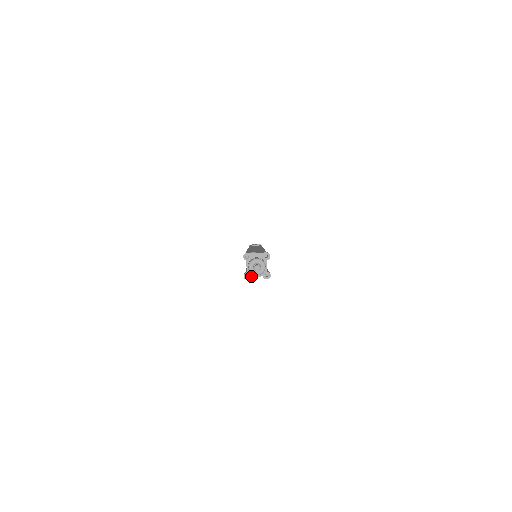
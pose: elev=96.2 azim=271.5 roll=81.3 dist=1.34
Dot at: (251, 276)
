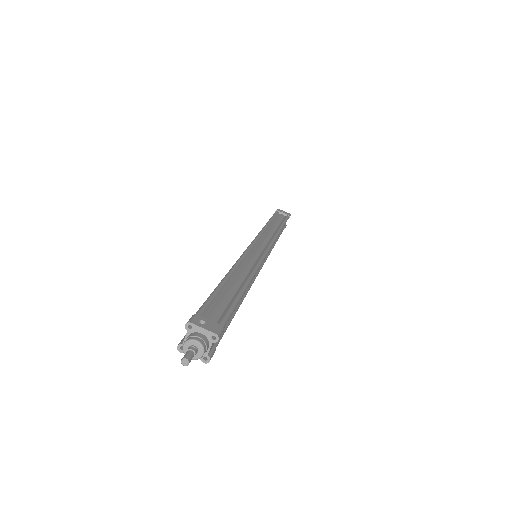
Dot at: occluded
